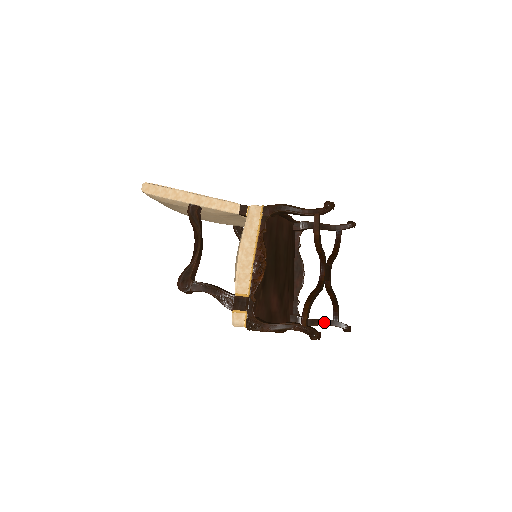
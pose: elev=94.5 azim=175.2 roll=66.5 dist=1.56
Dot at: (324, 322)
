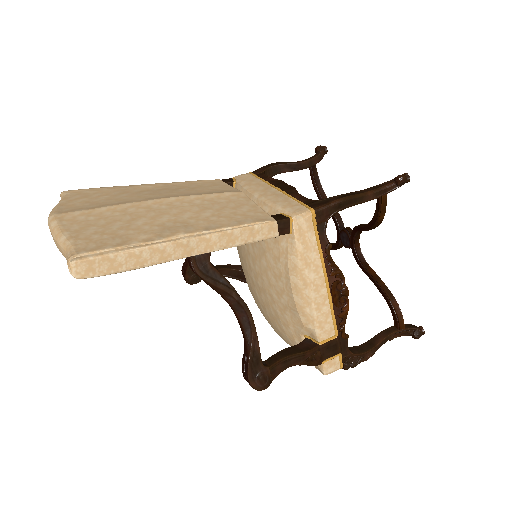
Dot at: occluded
